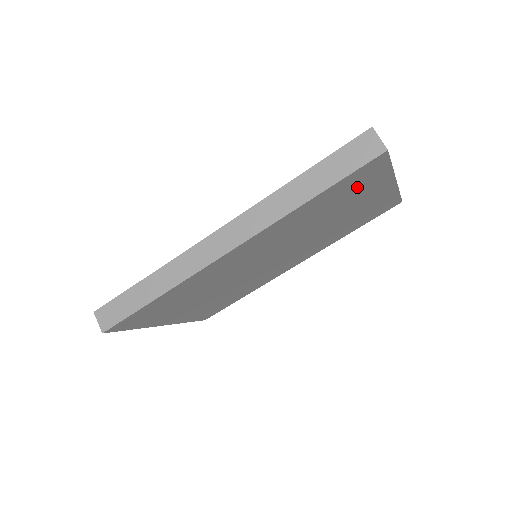
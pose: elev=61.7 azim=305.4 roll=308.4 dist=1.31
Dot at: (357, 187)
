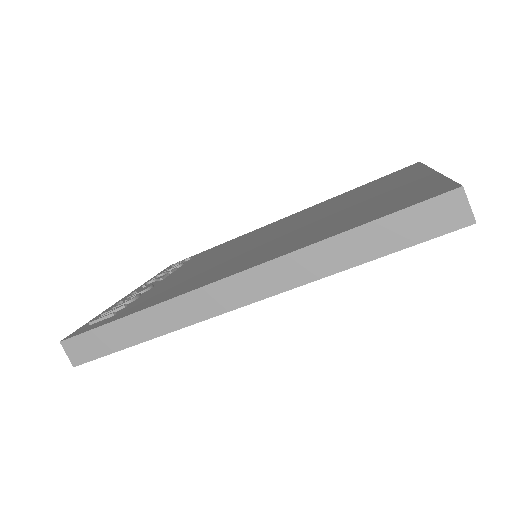
Dot at: occluded
